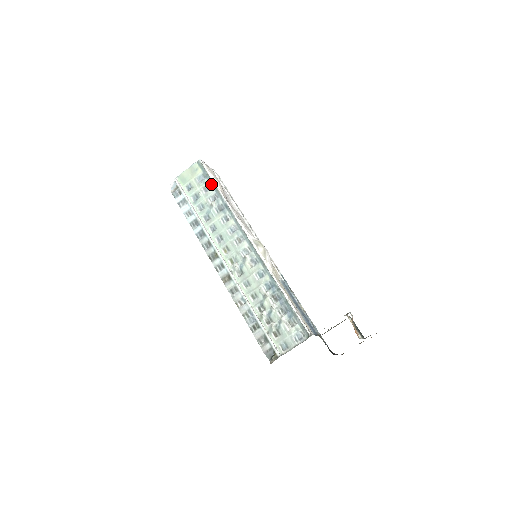
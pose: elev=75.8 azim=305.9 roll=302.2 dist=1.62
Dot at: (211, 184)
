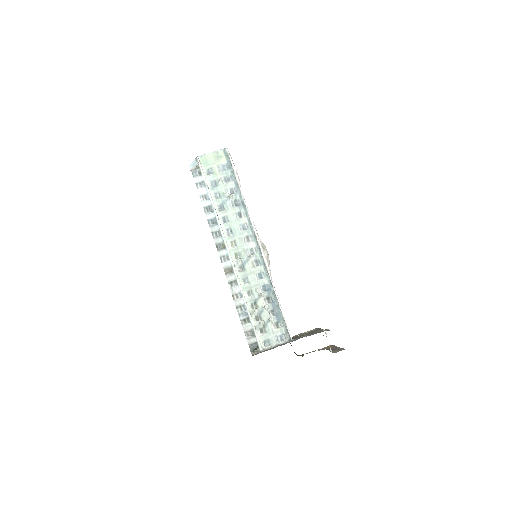
Dot at: (233, 177)
